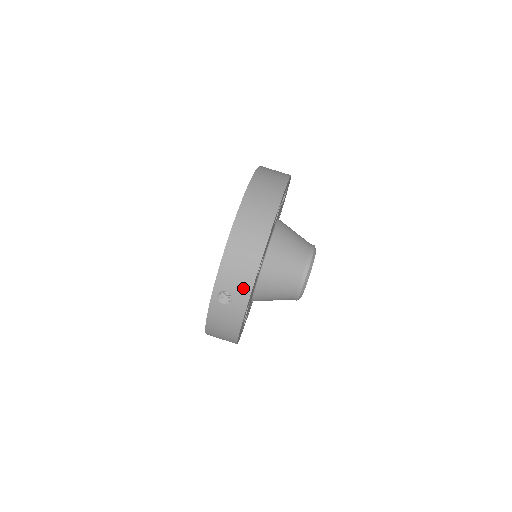
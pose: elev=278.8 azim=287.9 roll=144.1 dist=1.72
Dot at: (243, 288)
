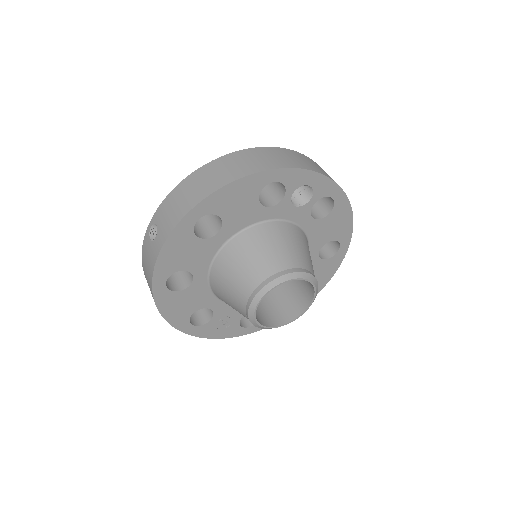
Dot at: (167, 227)
